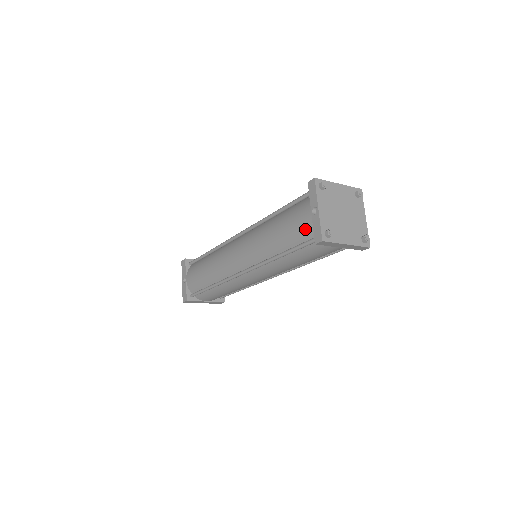
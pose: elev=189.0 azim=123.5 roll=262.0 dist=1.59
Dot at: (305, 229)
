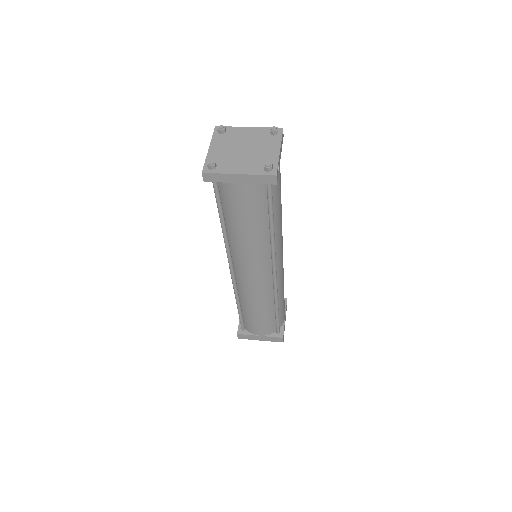
Dot at: occluded
